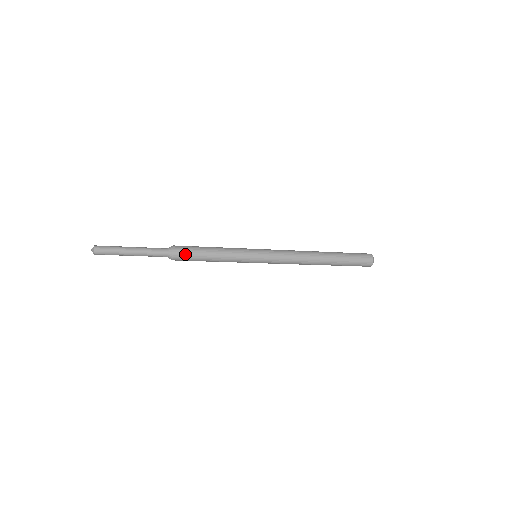
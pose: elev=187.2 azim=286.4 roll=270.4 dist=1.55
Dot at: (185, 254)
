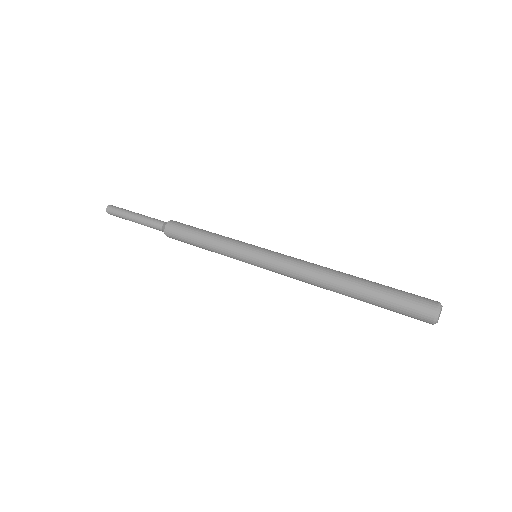
Dot at: (178, 240)
